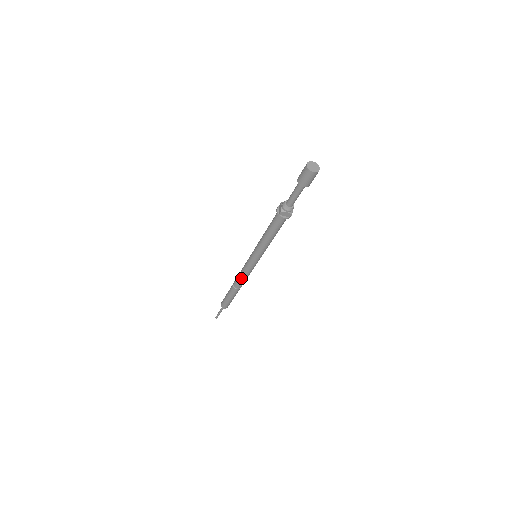
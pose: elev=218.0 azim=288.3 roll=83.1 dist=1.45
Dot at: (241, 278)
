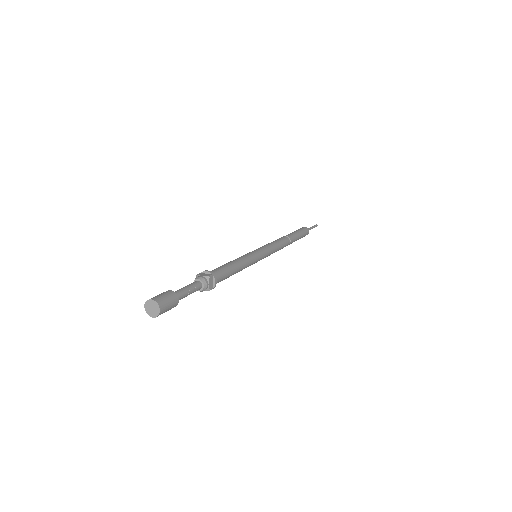
Dot at: occluded
